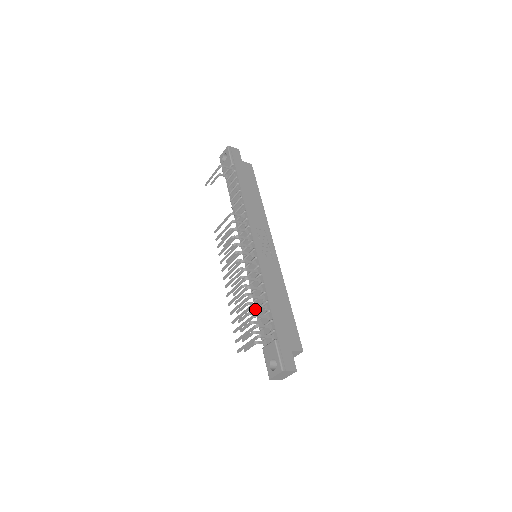
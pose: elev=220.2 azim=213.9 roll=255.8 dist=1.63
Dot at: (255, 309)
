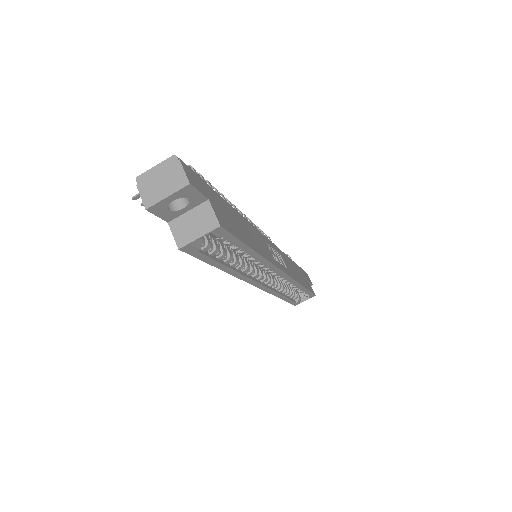
Dot at: occluded
